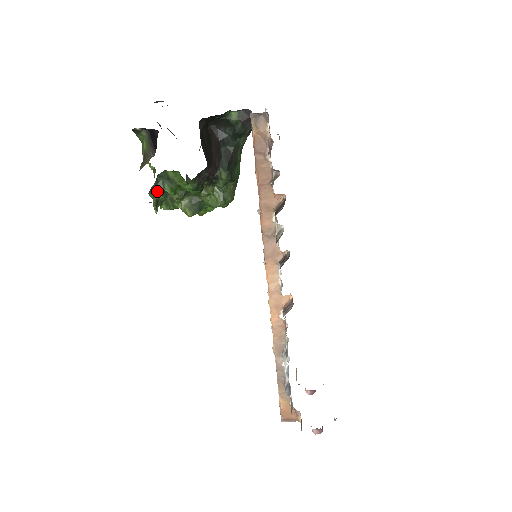
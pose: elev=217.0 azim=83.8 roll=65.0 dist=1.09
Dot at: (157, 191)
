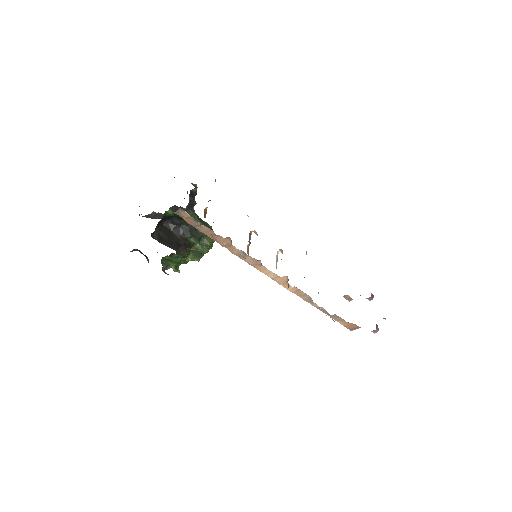
Dot at: (169, 265)
